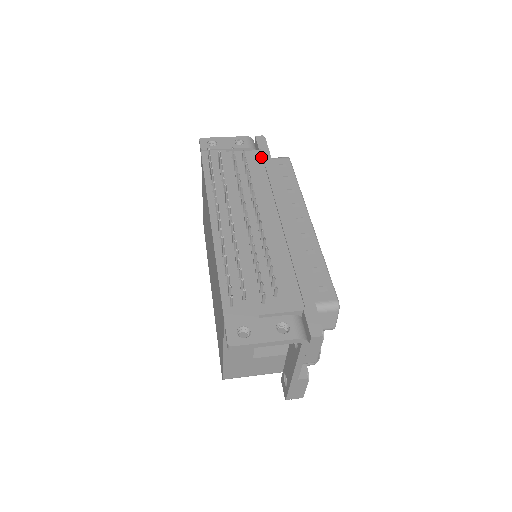
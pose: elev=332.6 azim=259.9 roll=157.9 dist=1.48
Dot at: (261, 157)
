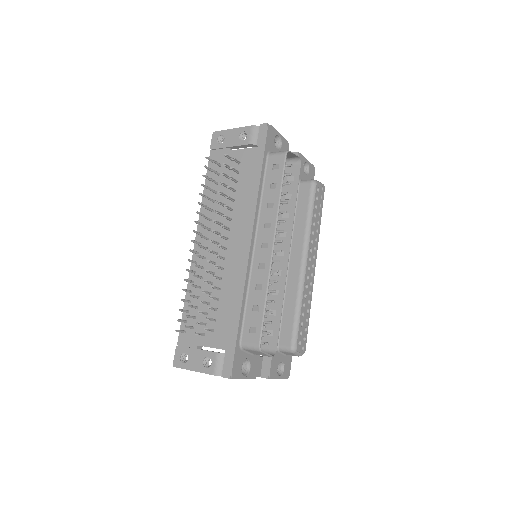
Dot at: (255, 158)
